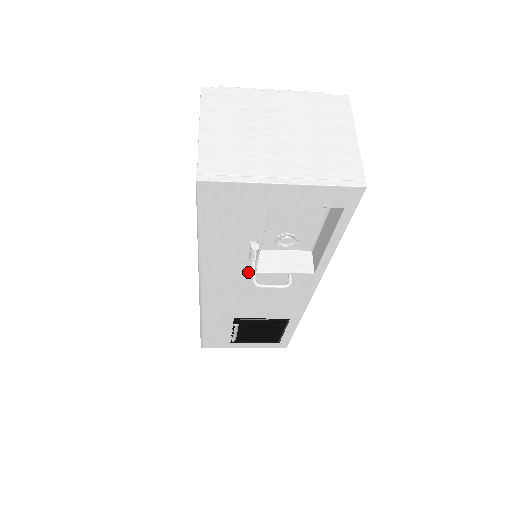
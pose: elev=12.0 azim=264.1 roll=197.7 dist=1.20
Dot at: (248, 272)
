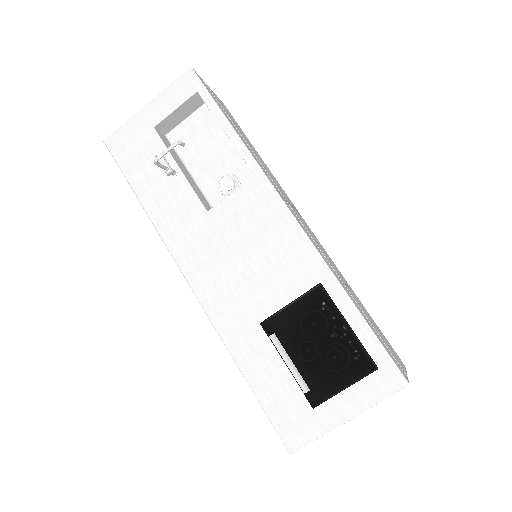
Dot at: (201, 216)
